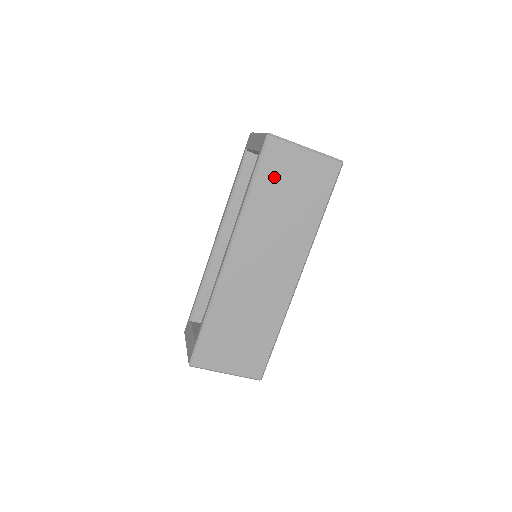
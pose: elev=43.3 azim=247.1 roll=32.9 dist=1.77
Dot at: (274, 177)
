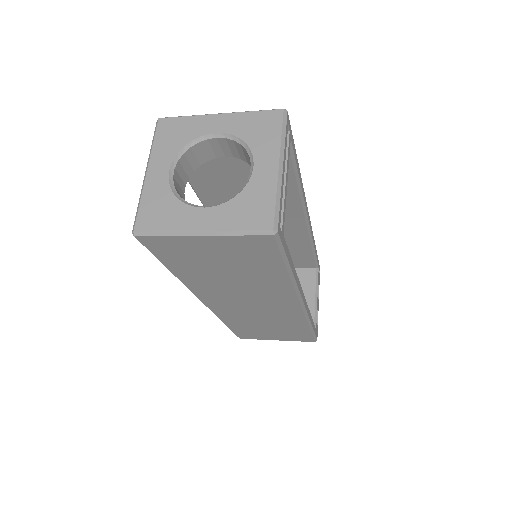
Dot at: (186, 261)
